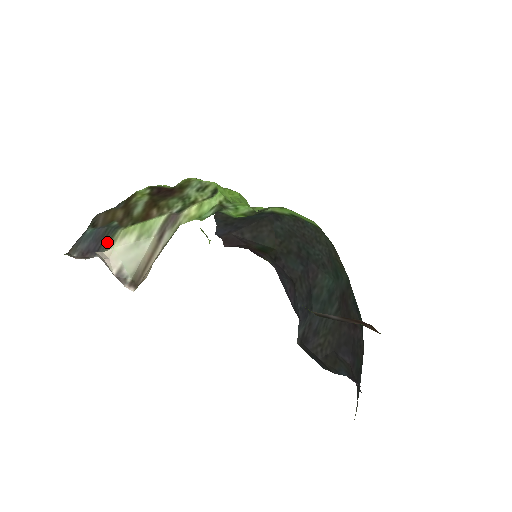
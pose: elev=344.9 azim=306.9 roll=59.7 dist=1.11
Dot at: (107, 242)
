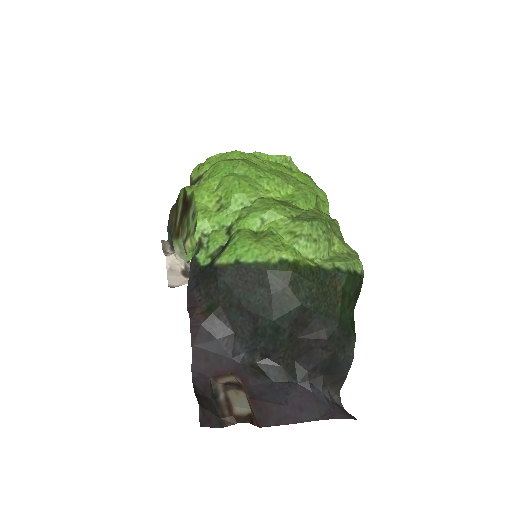
Dot at: occluded
